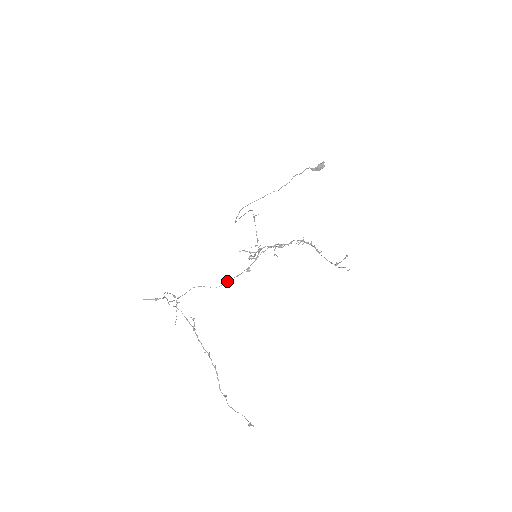
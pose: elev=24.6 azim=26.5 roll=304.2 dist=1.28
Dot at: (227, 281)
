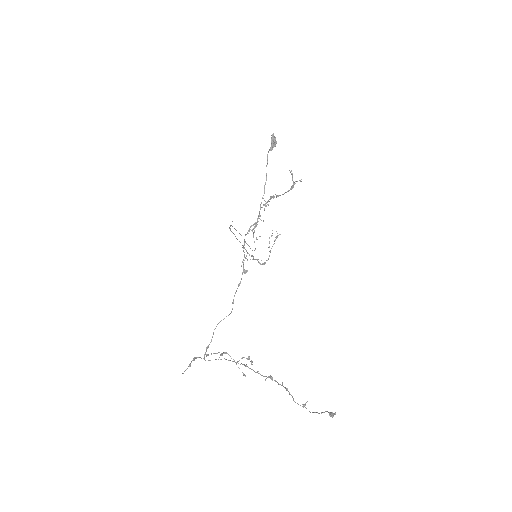
Dot at: occluded
